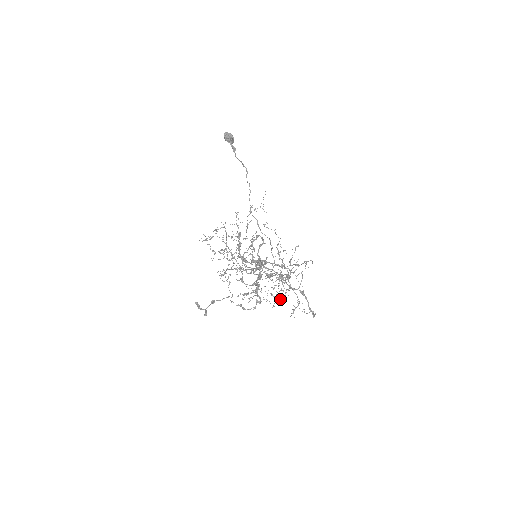
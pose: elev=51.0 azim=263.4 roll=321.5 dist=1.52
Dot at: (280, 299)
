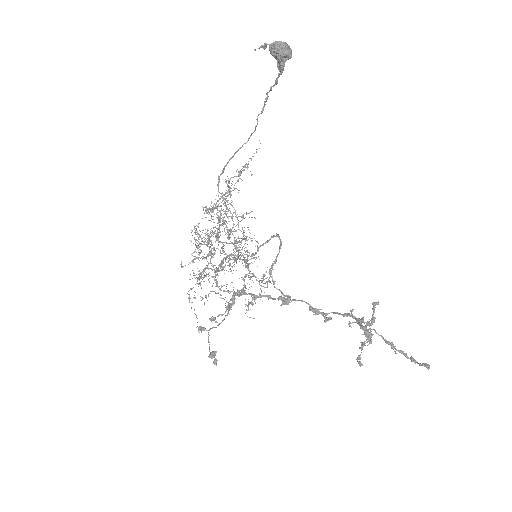
Dot at: (232, 291)
